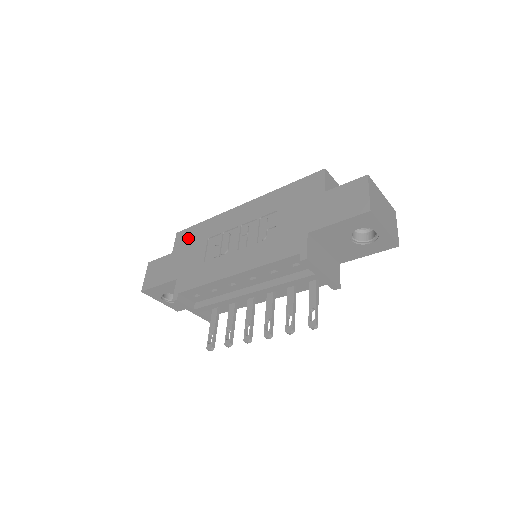
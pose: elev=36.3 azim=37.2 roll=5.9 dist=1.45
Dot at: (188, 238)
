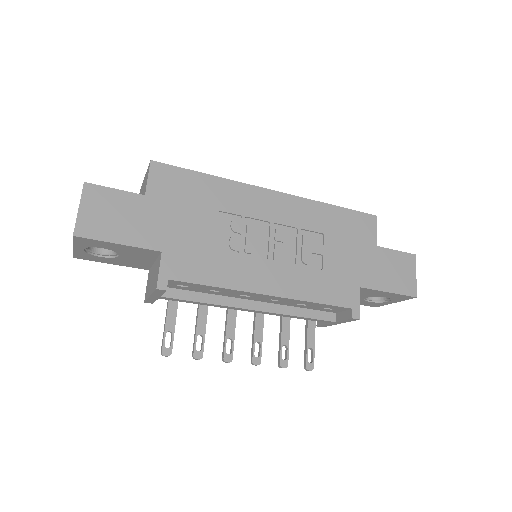
Dot at: (179, 187)
